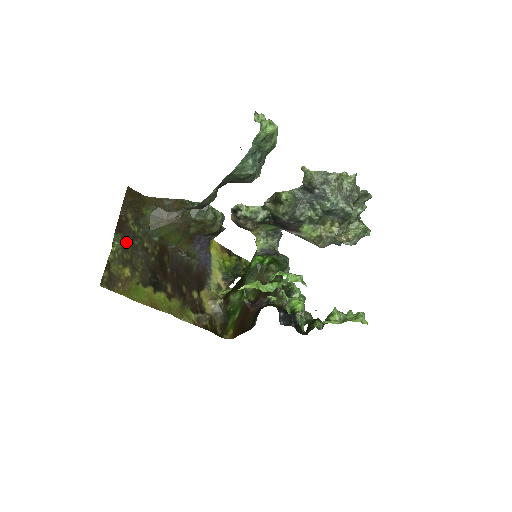
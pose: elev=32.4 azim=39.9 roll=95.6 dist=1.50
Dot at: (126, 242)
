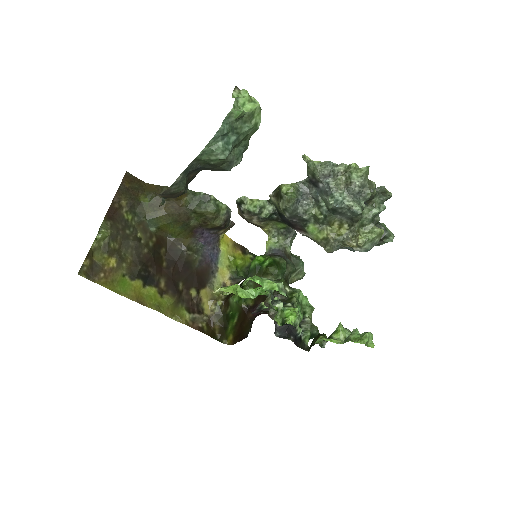
Dot at: (115, 230)
